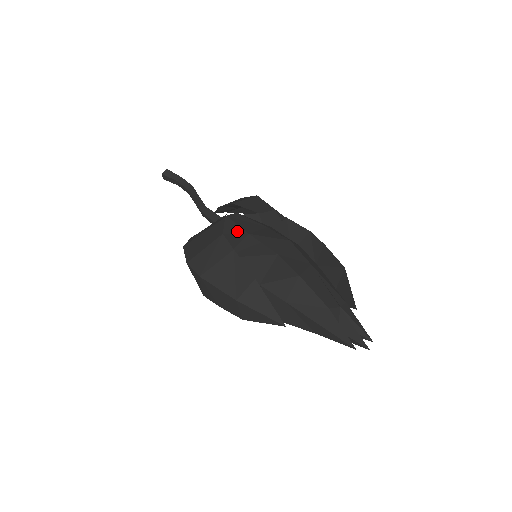
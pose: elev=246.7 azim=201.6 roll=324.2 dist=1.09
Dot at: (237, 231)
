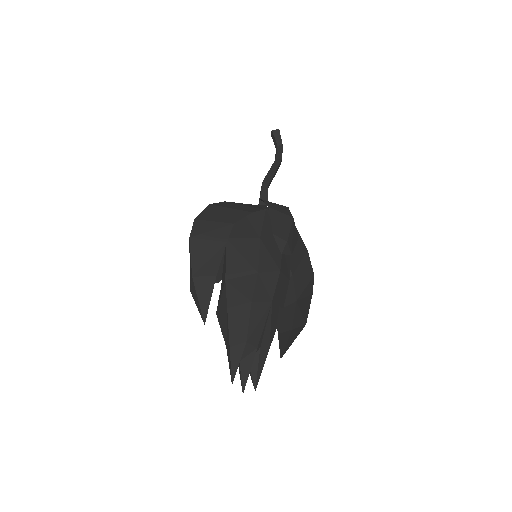
Dot at: (257, 228)
